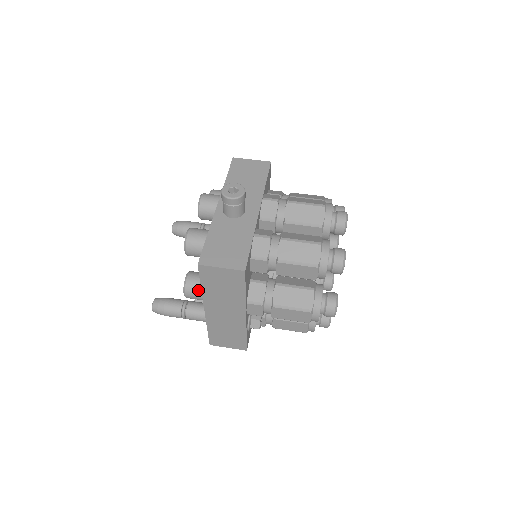
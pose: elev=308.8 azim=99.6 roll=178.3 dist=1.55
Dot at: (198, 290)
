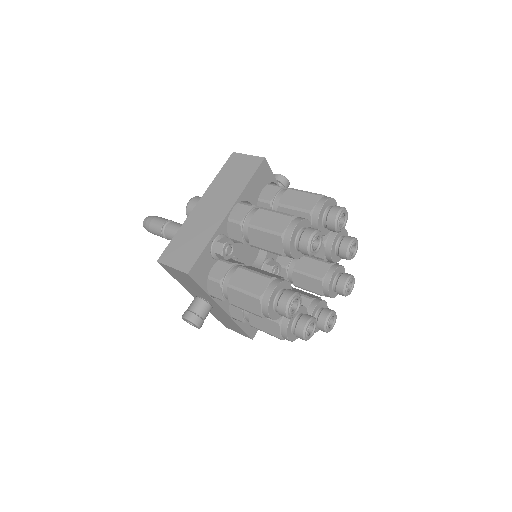
Dot at: occluded
